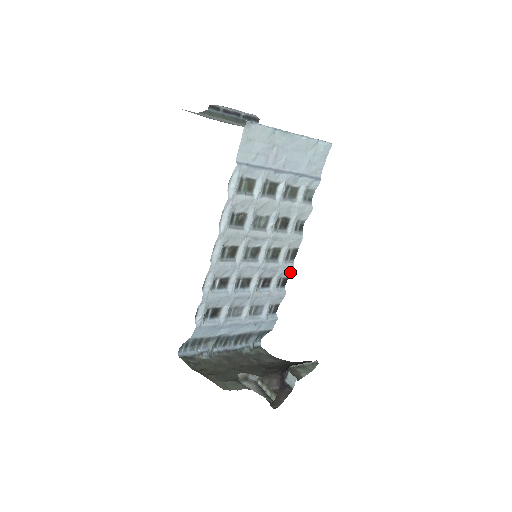
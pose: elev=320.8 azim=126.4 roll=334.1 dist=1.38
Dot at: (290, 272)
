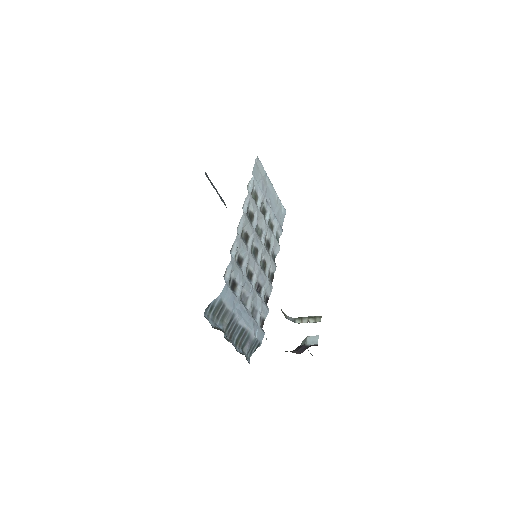
Dot at: (270, 292)
